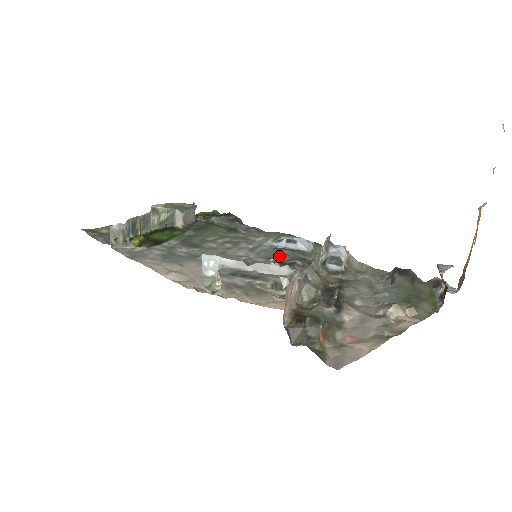
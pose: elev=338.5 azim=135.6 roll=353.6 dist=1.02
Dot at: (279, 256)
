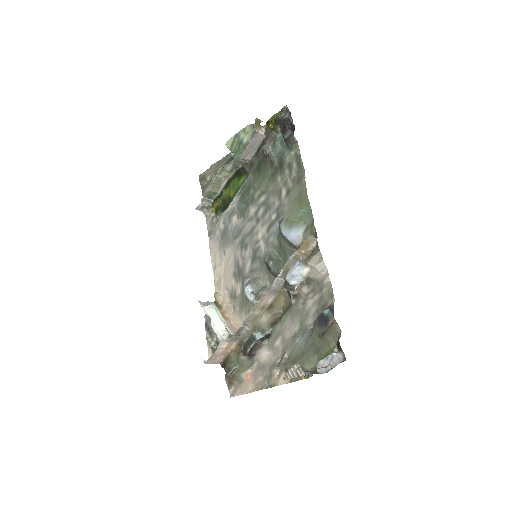
Dot at: (279, 245)
